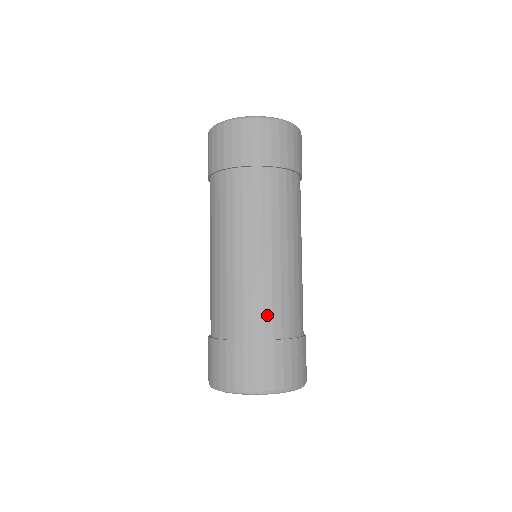
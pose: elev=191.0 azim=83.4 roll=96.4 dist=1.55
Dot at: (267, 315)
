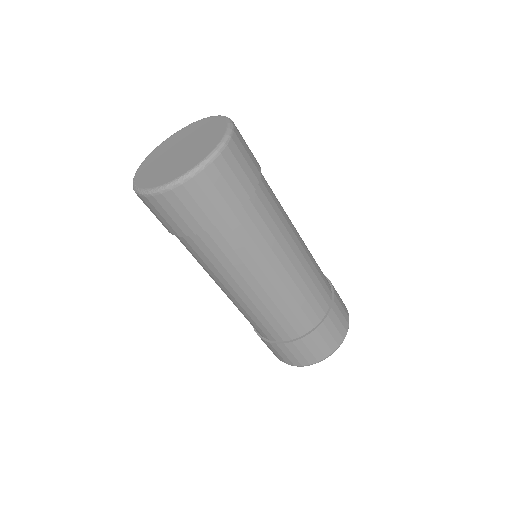
Dot at: (285, 326)
